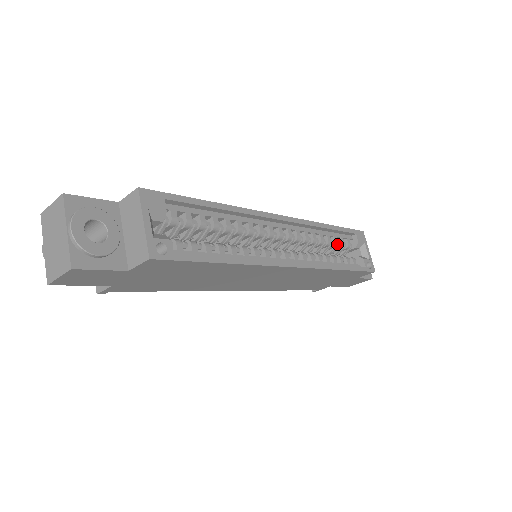
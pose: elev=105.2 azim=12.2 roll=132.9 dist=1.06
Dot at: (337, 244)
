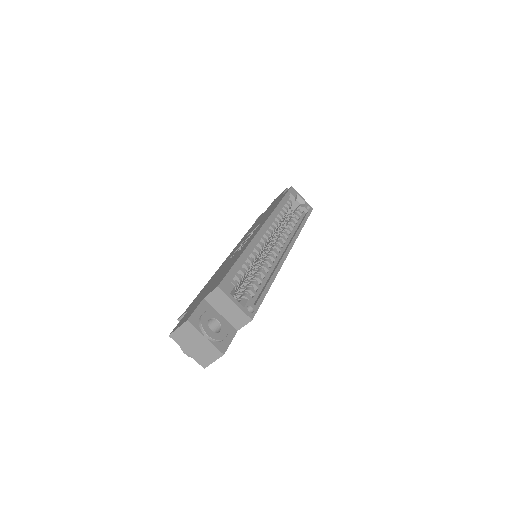
Dot at: (287, 210)
